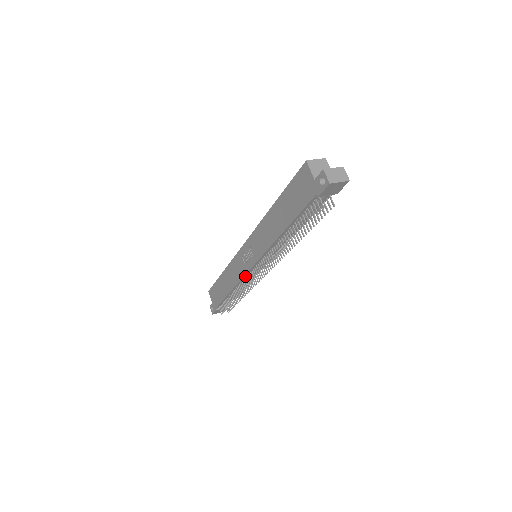
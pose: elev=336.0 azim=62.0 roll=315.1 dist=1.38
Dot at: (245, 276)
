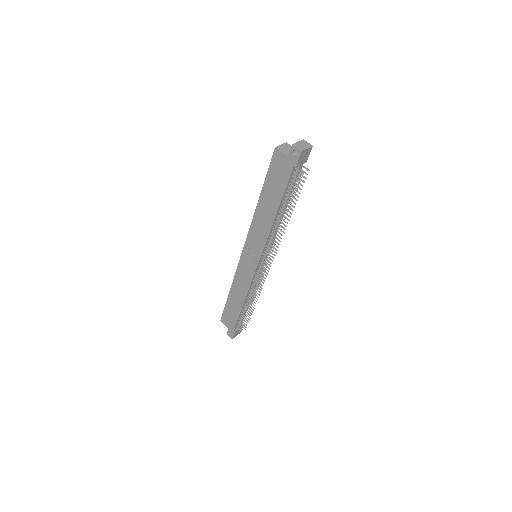
Dot at: (253, 278)
